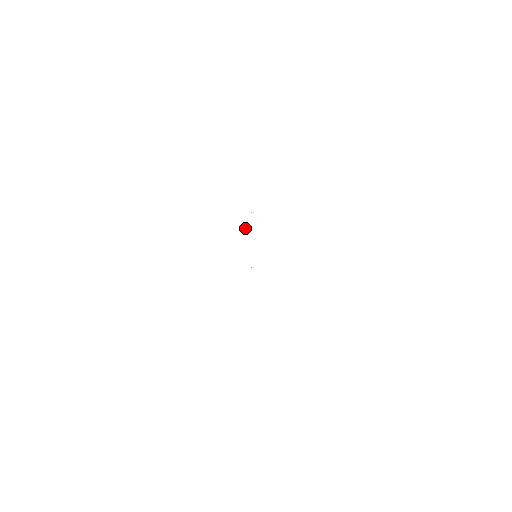
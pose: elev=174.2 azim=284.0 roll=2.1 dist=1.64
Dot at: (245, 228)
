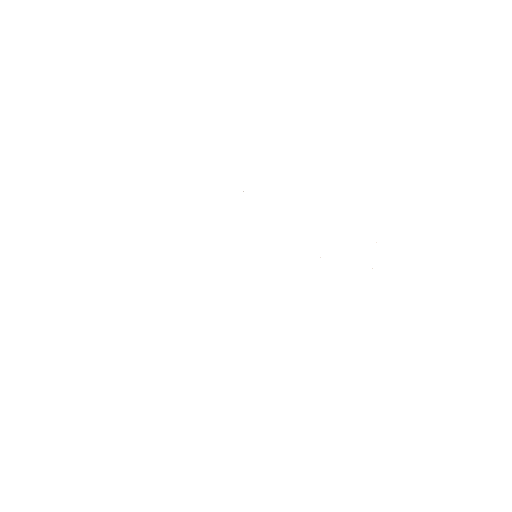
Dot at: occluded
